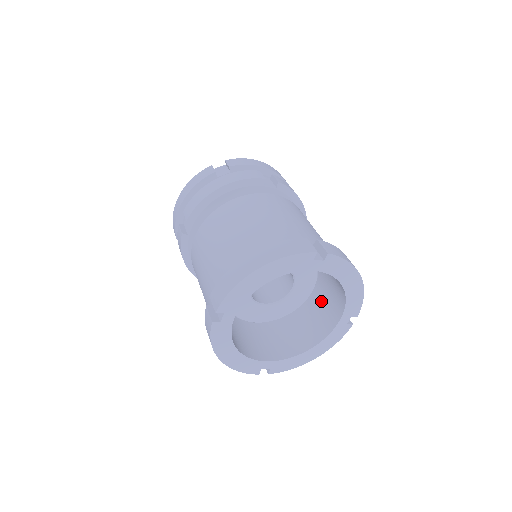
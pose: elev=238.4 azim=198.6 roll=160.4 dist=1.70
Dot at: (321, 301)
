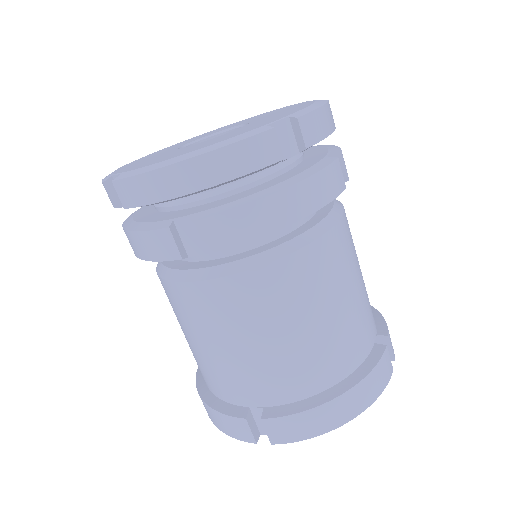
Dot at: occluded
